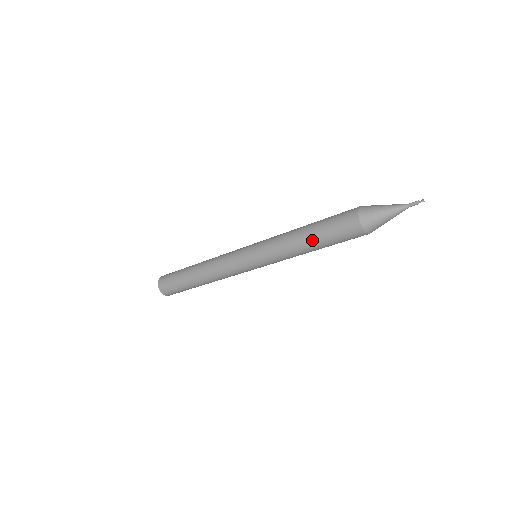
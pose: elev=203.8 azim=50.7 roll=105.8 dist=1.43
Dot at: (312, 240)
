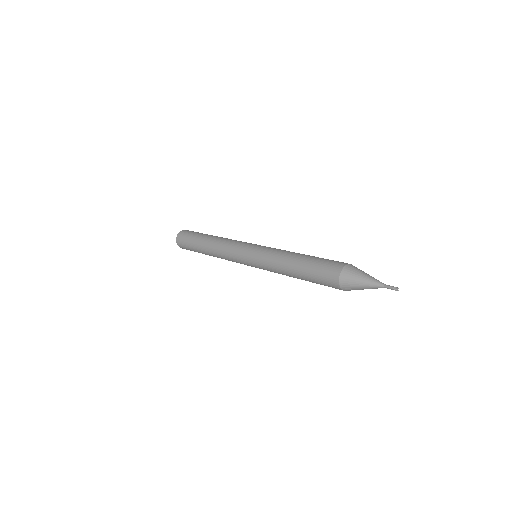
Dot at: occluded
